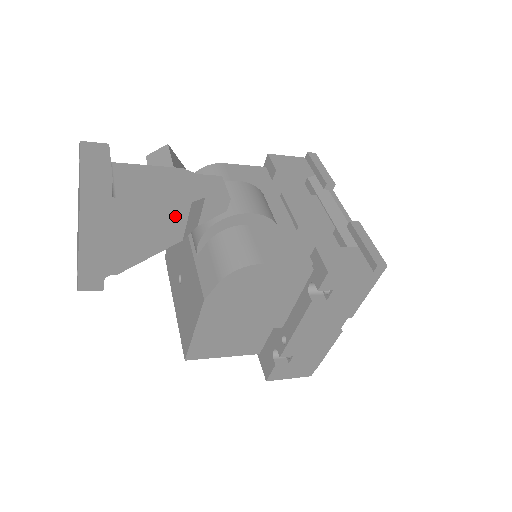
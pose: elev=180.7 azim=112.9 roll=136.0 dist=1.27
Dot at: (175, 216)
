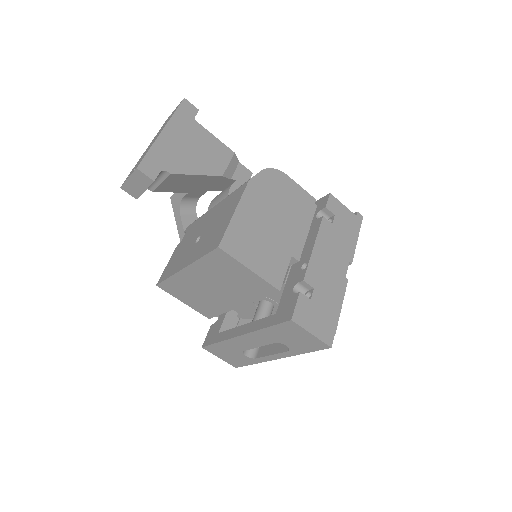
Dot at: (223, 155)
